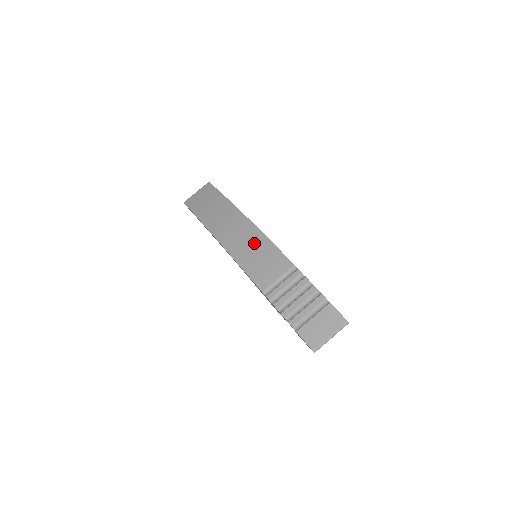
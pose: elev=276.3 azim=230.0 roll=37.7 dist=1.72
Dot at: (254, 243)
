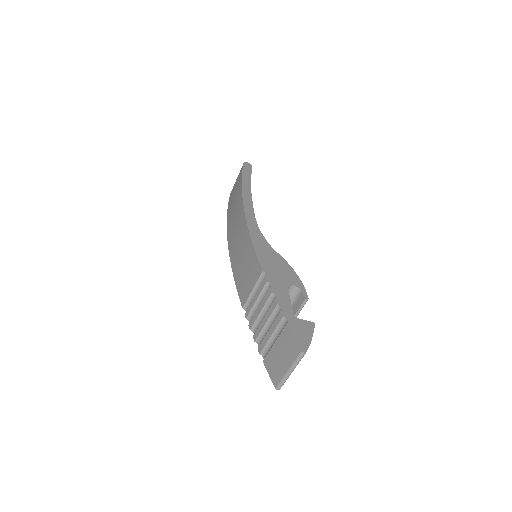
Dot at: (242, 245)
